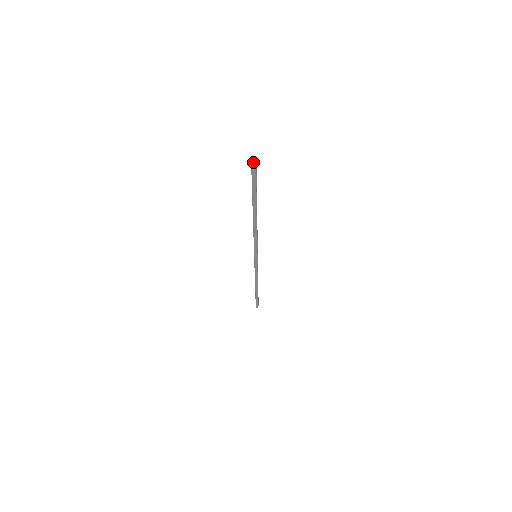
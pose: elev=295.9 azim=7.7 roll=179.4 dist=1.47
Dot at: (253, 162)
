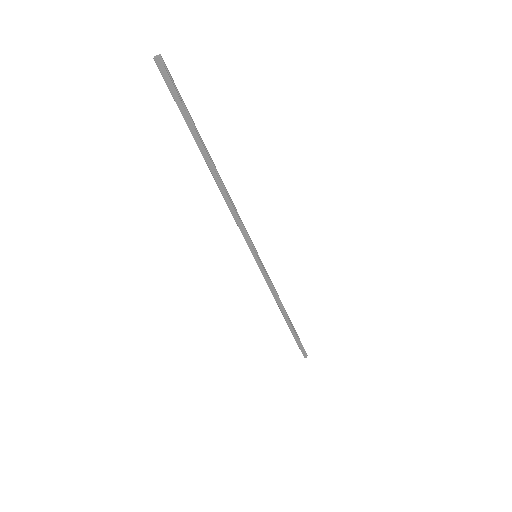
Dot at: (156, 57)
